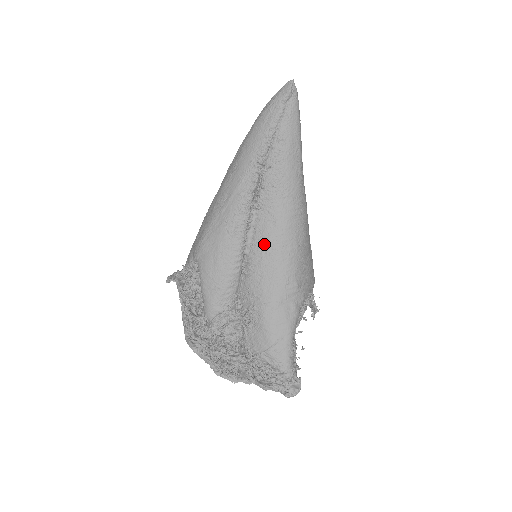
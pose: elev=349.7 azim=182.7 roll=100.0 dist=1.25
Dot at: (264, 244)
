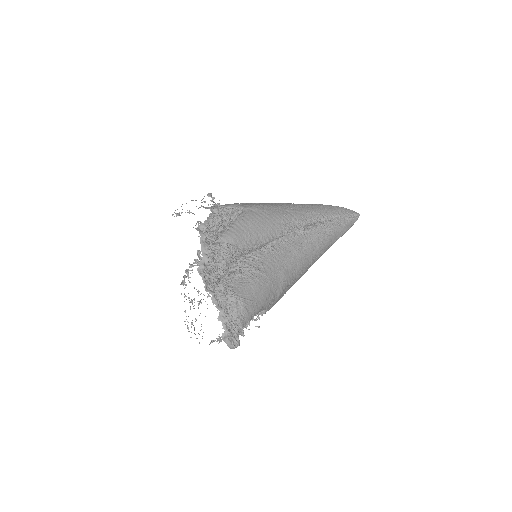
Dot at: (290, 250)
